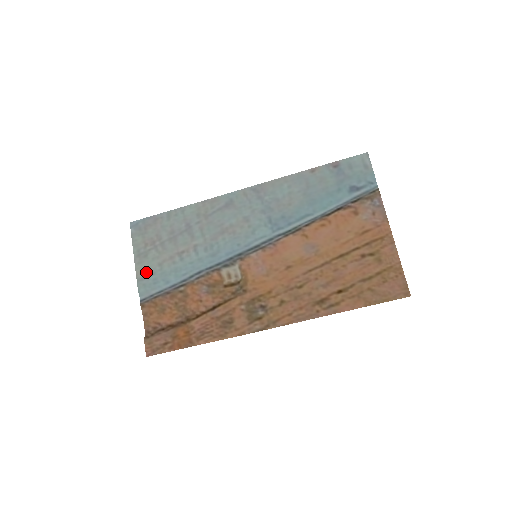
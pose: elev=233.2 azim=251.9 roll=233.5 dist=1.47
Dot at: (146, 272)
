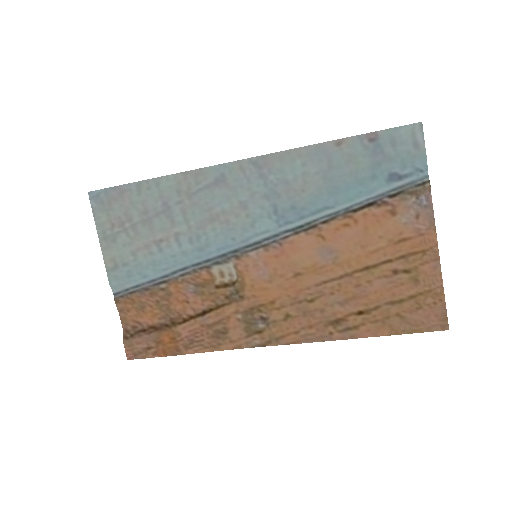
Dot at: (116, 261)
